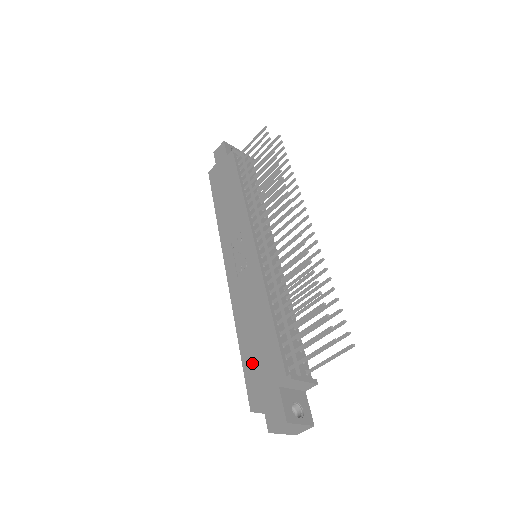
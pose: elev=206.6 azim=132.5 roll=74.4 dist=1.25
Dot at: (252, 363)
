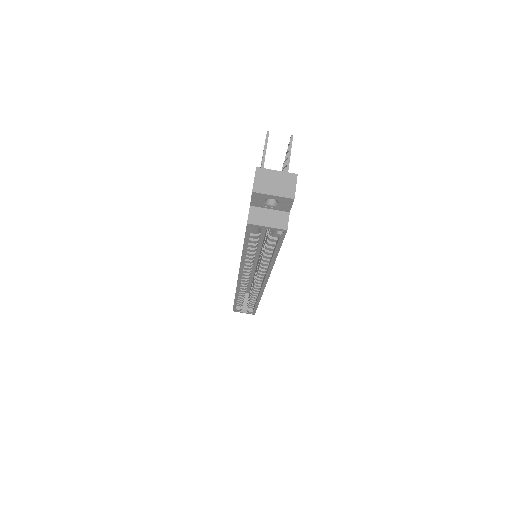
Dot at: occluded
